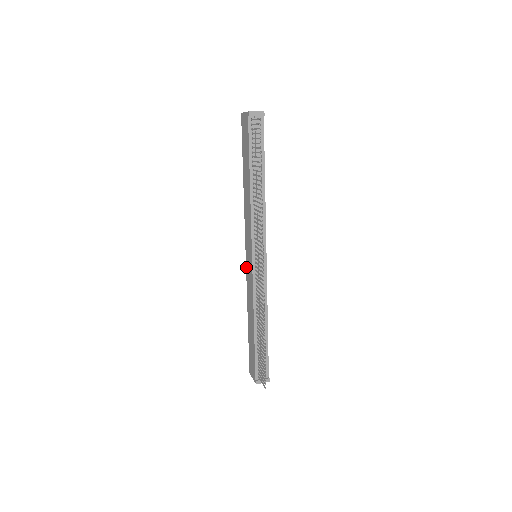
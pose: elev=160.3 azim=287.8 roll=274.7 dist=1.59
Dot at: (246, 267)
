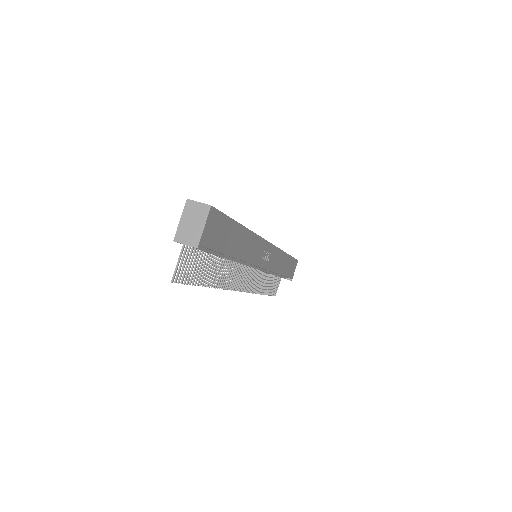
Dot at: occluded
